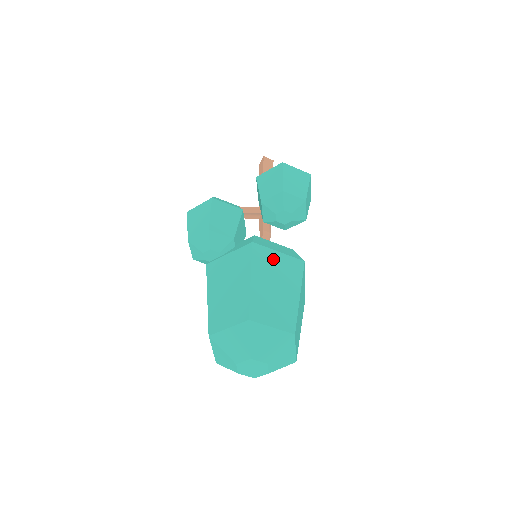
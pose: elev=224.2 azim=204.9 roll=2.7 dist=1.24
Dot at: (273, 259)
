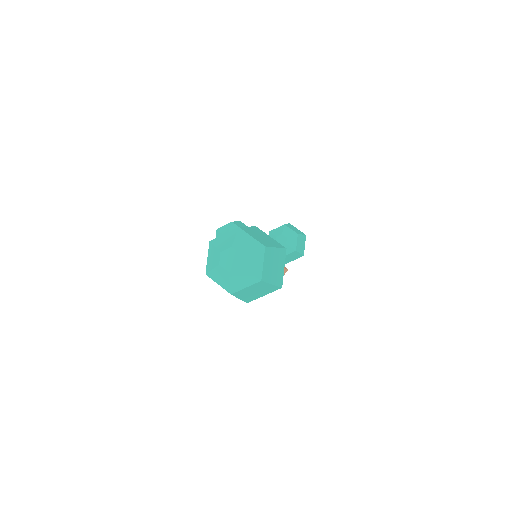
Dot at: (266, 235)
